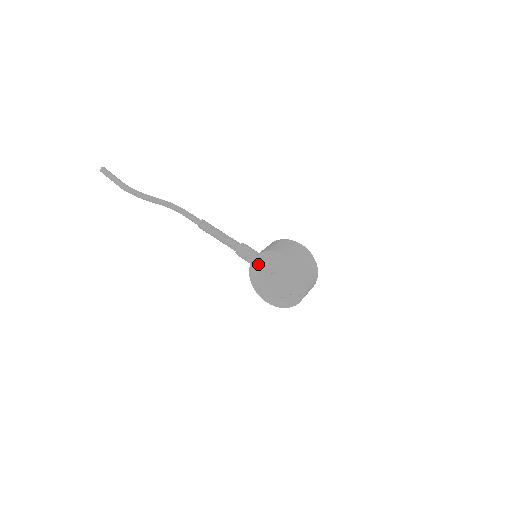
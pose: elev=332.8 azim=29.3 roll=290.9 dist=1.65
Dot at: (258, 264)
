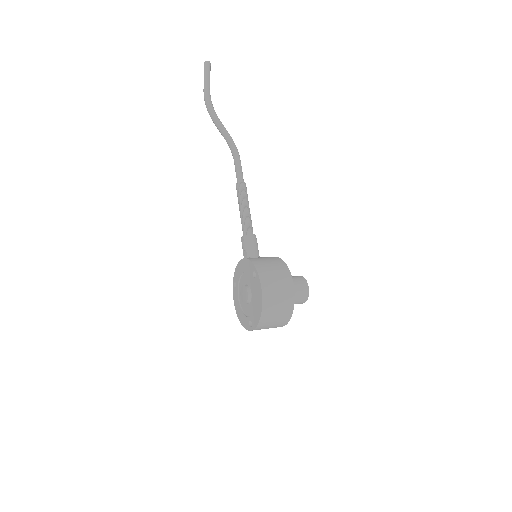
Dot at: (244, 266)
